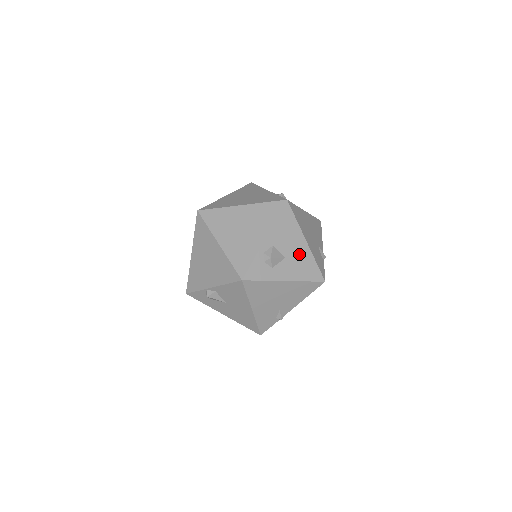
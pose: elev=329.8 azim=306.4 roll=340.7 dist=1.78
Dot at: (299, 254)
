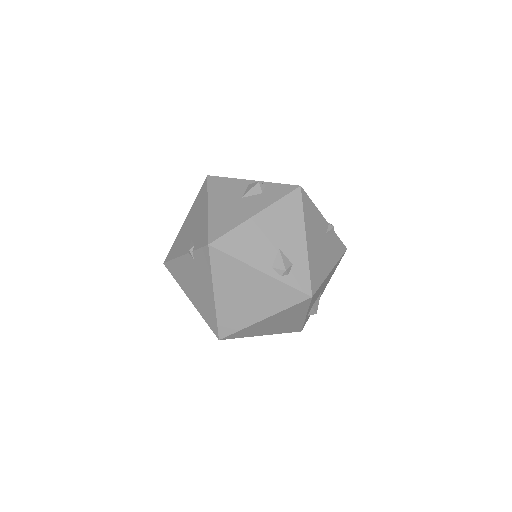
Dot at: (328, 278)
